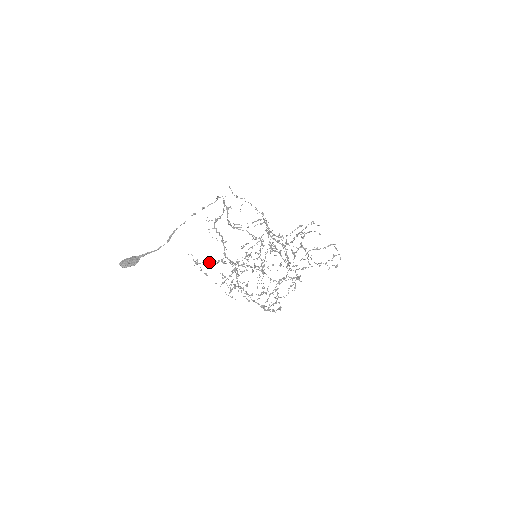
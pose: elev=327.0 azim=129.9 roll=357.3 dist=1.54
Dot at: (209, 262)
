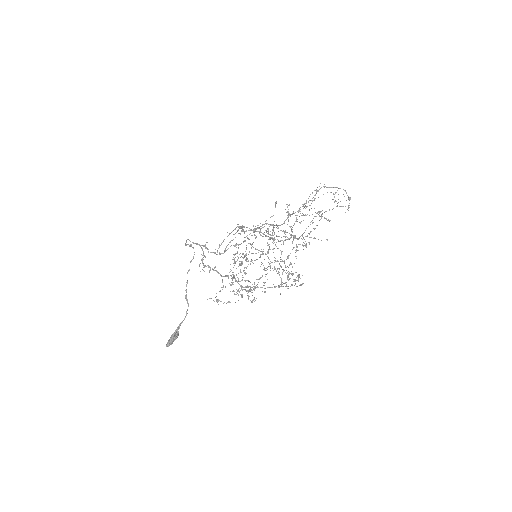
Dot at: occluded
